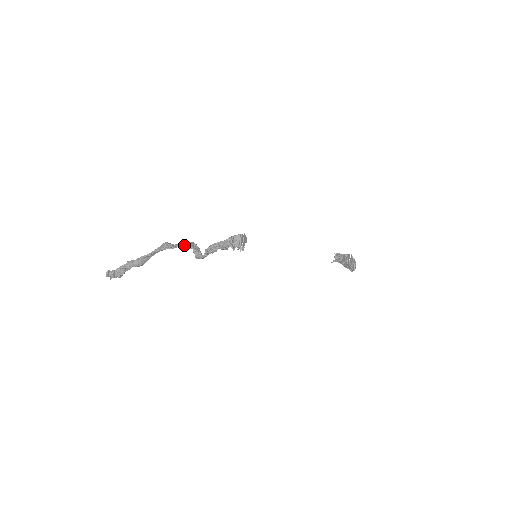
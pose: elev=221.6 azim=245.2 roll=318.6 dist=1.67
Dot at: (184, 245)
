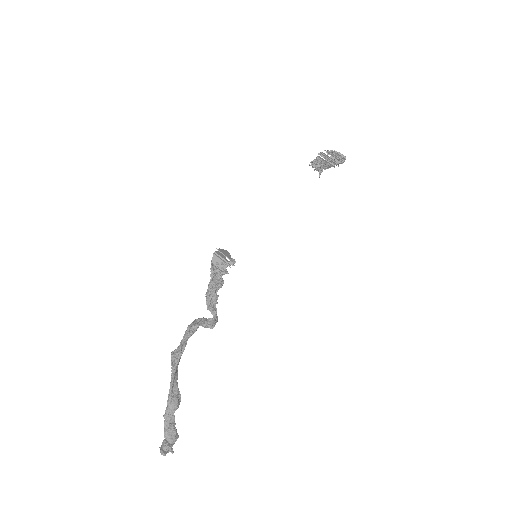
Dot at: (189, 333)
